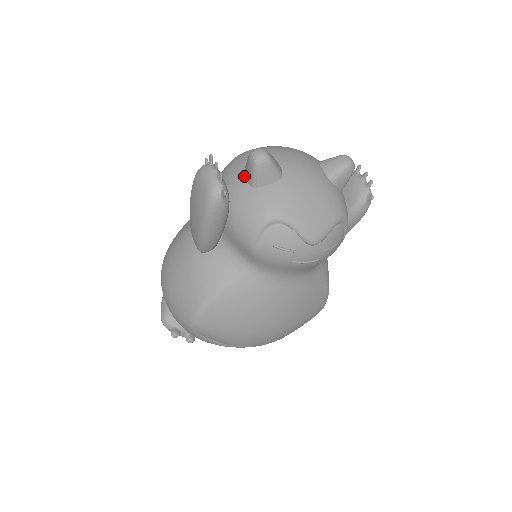
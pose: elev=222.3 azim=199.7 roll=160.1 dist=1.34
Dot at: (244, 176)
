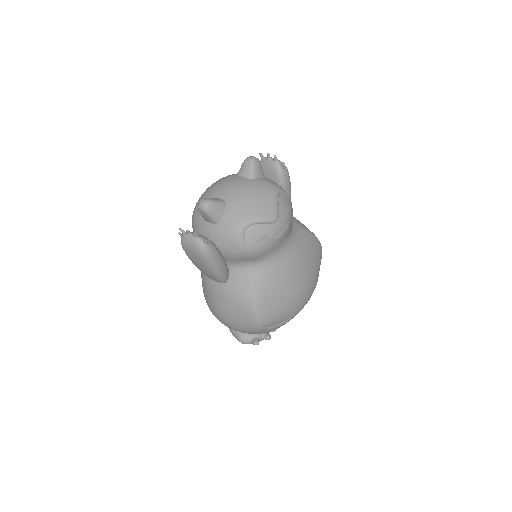
Dot at: (207, 222)
